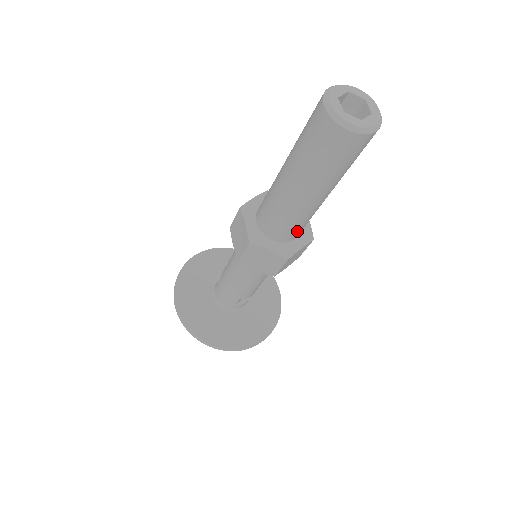
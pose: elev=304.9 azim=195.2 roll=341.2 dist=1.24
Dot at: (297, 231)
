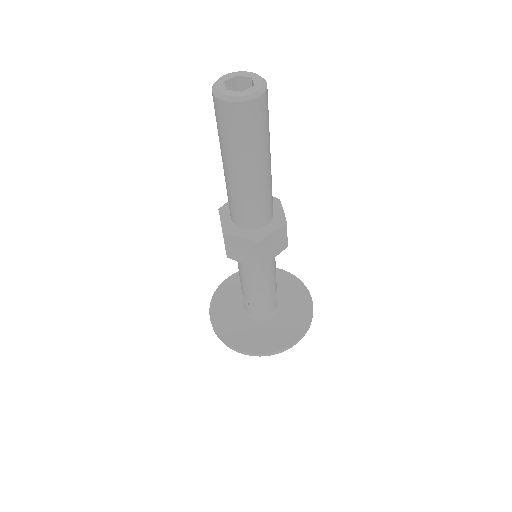
Dot at: (272, 202)
